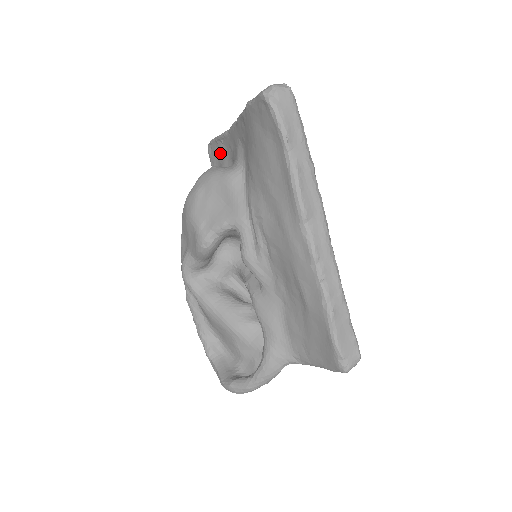
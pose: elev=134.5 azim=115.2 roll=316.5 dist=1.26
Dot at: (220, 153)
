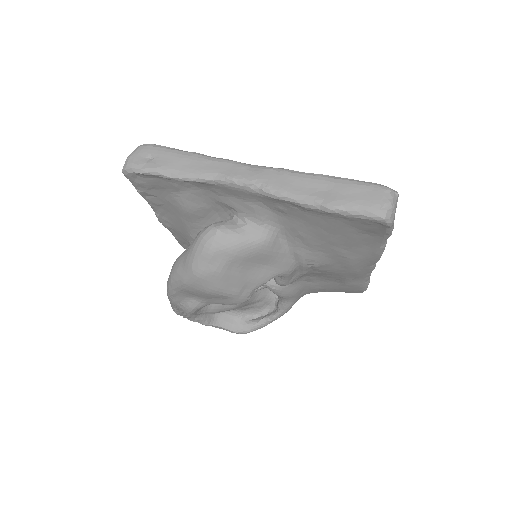
Dot at: (175, 187)
